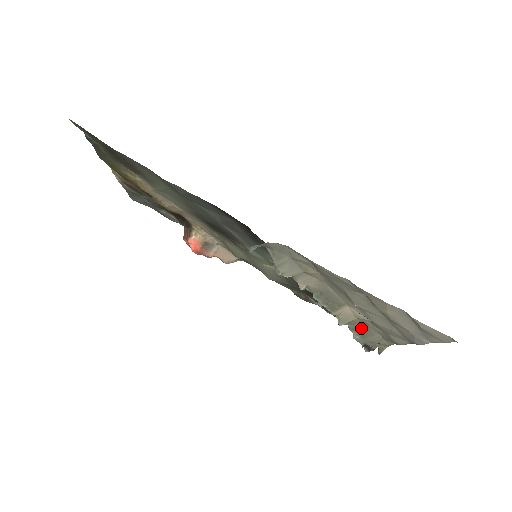
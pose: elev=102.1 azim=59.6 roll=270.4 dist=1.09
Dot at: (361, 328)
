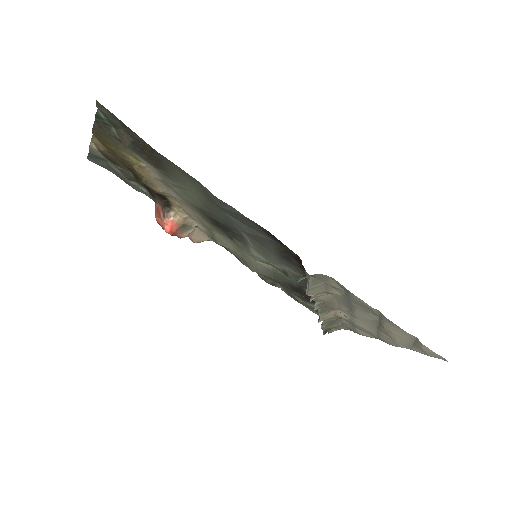
Dot at: (332, 321)
